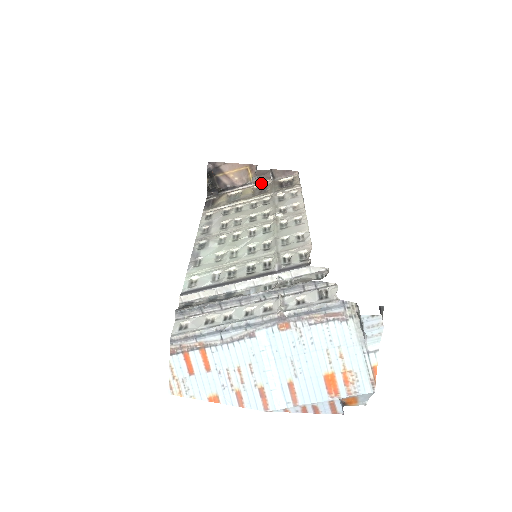
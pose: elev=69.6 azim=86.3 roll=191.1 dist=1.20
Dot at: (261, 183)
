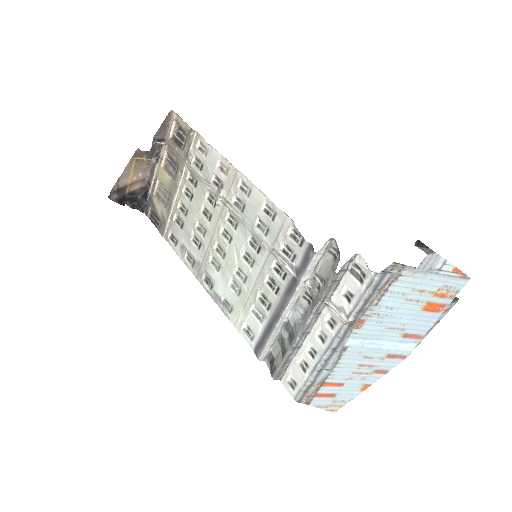
Dot at: (161, 156)
